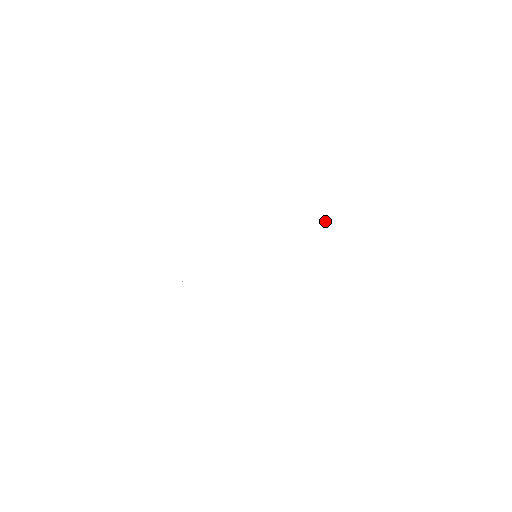
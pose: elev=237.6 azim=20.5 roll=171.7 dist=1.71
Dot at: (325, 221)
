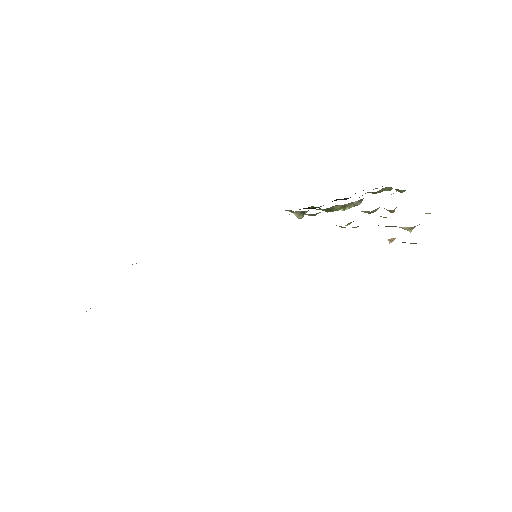
Dot at: occluded
